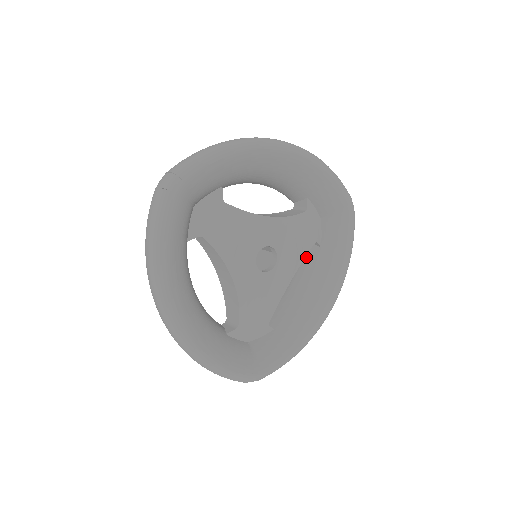
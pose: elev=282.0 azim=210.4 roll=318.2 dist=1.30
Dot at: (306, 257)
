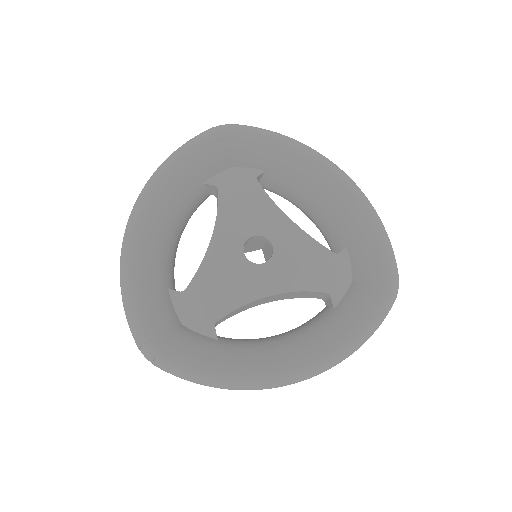
Dot at: (314, 317)
